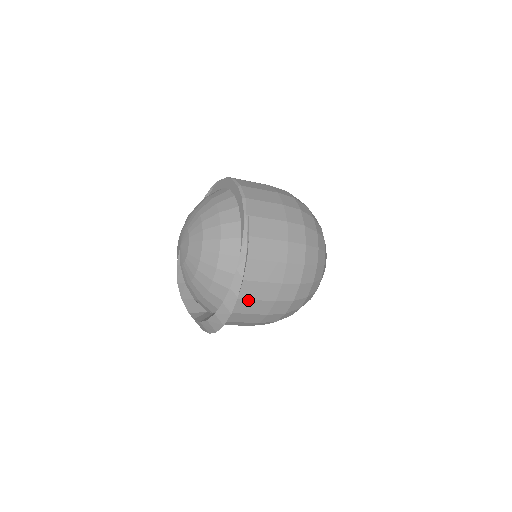
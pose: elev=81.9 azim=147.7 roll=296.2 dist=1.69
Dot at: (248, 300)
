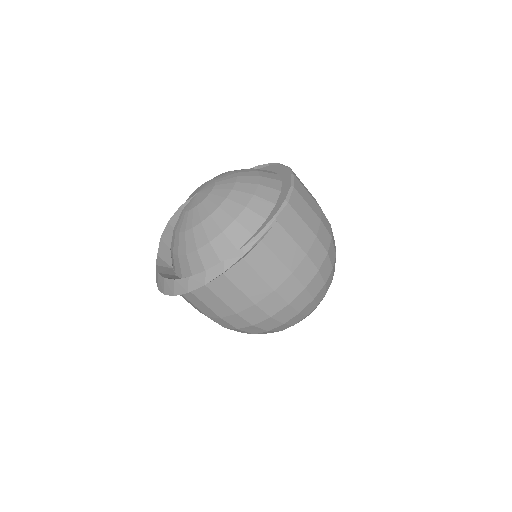
Dot at: (213, 293)
